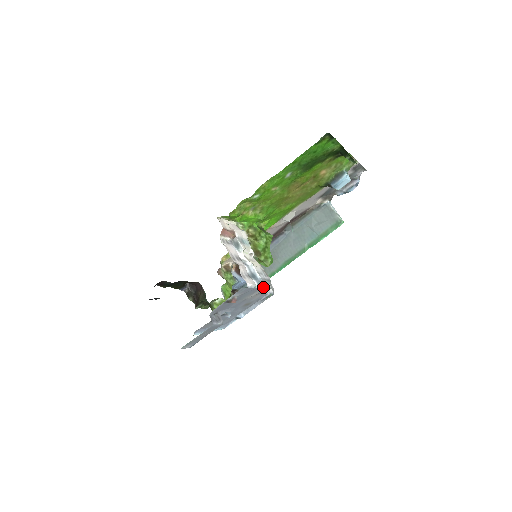
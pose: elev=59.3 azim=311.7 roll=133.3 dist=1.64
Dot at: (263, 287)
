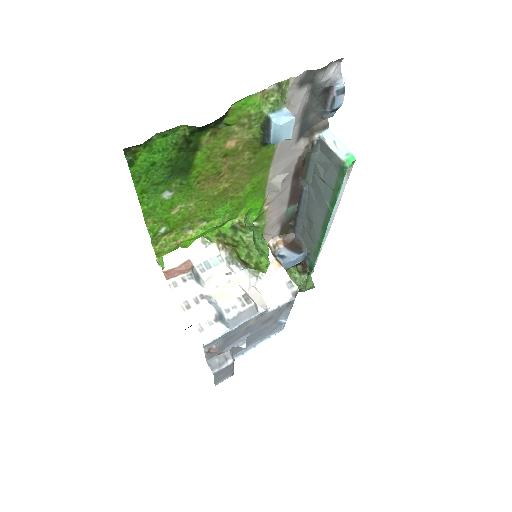
Dot at: occluded
